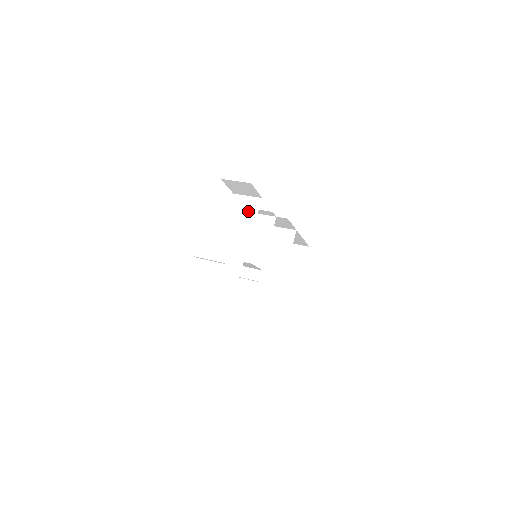
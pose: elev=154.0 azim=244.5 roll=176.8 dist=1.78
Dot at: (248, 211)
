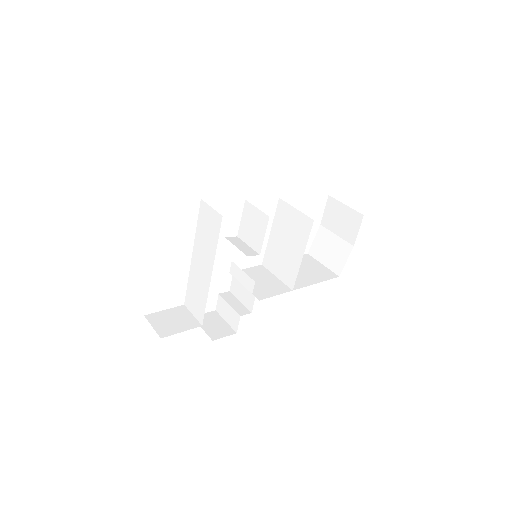
Dot at: (211, 229)
